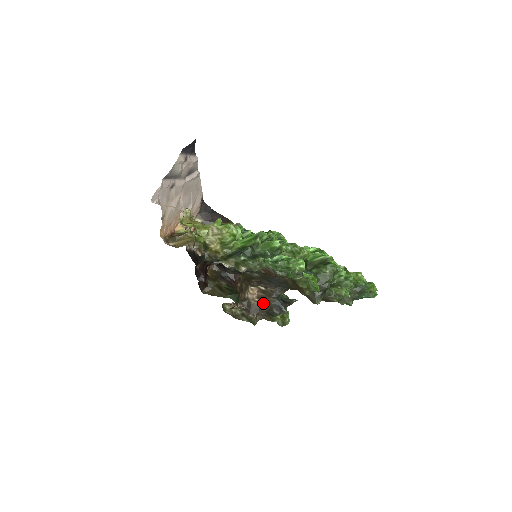
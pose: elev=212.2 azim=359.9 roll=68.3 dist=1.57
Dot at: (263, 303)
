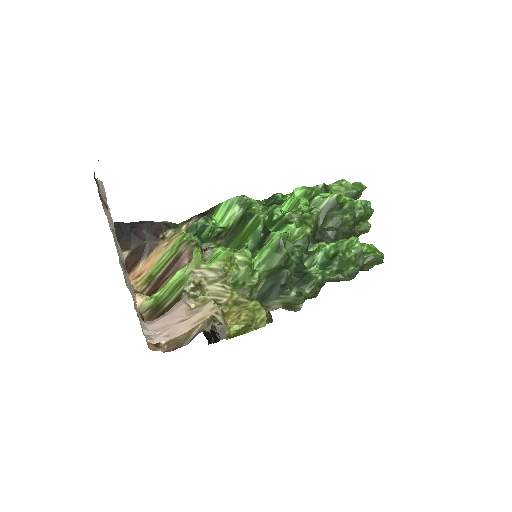
Dot at: occluded
